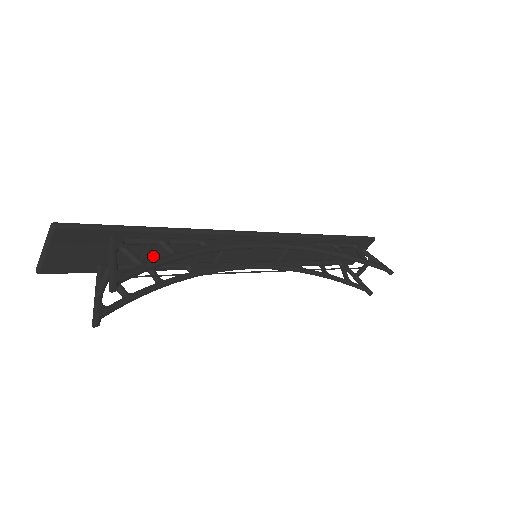
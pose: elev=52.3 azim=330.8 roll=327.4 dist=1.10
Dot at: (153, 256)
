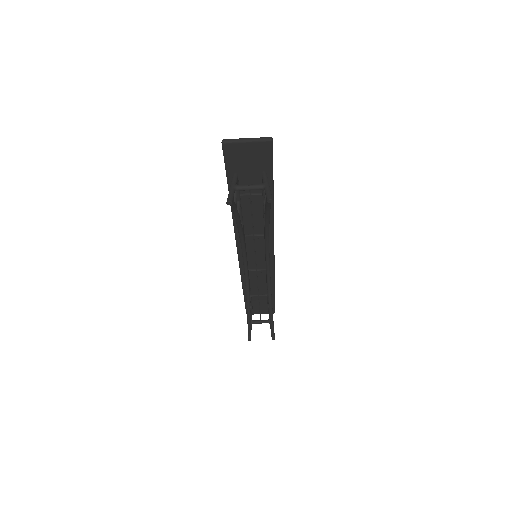
Dot at: (247, 200)
